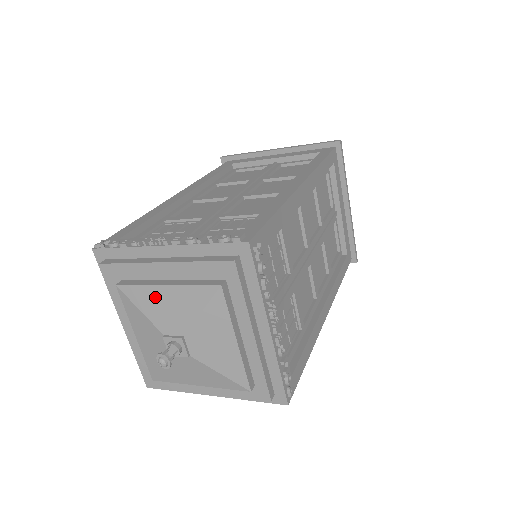
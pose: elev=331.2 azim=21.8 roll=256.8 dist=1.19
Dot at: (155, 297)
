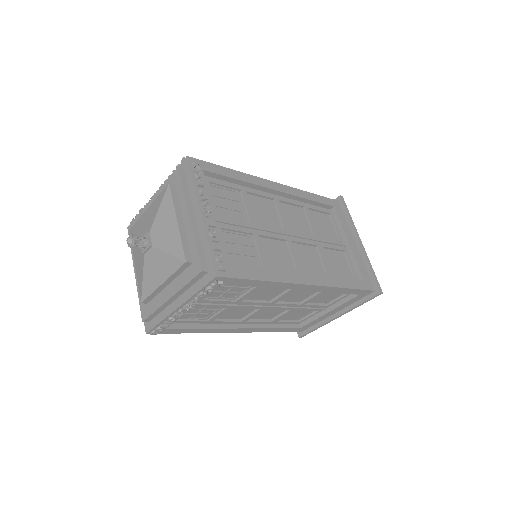
Dot at: (143, 220)
